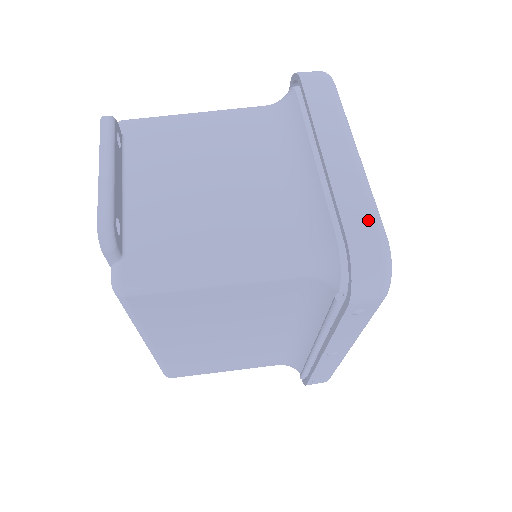
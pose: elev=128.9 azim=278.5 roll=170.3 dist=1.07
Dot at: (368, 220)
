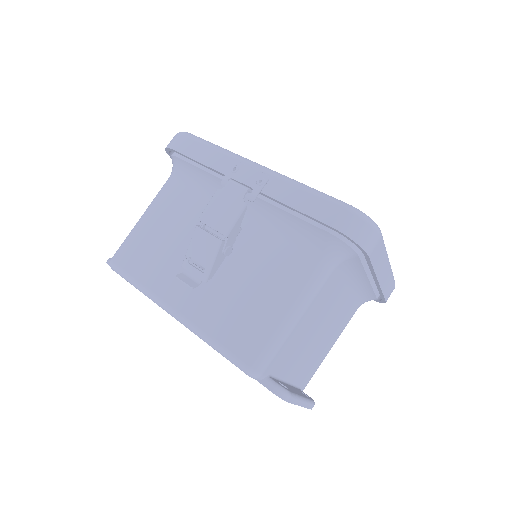
Dot at: (393, 287)
